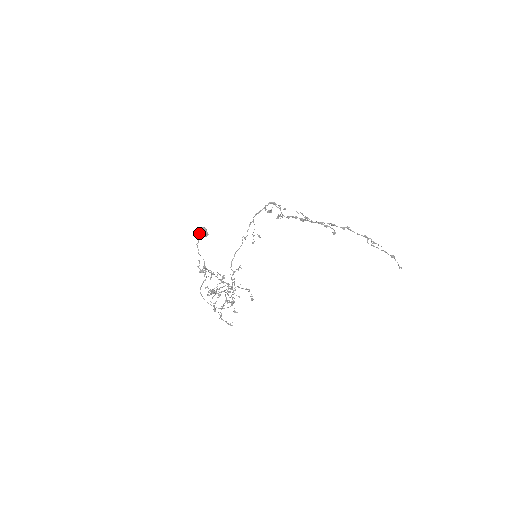
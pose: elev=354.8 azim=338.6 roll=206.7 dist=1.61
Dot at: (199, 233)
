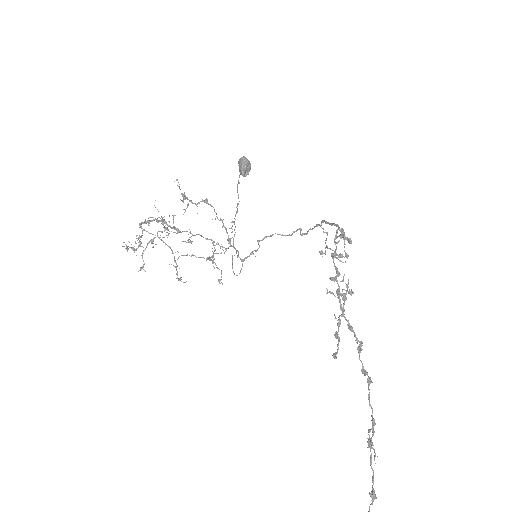
Dot at: (239, 163)
